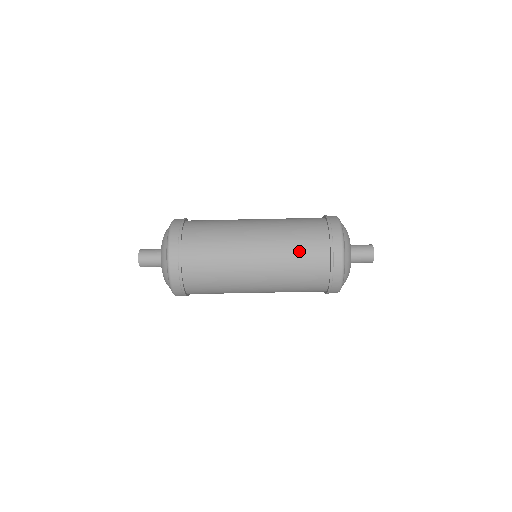
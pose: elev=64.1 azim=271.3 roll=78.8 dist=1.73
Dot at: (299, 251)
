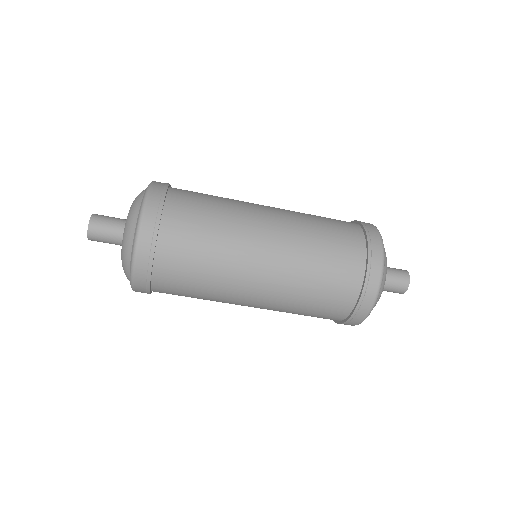
Dot at: (326, 234)
